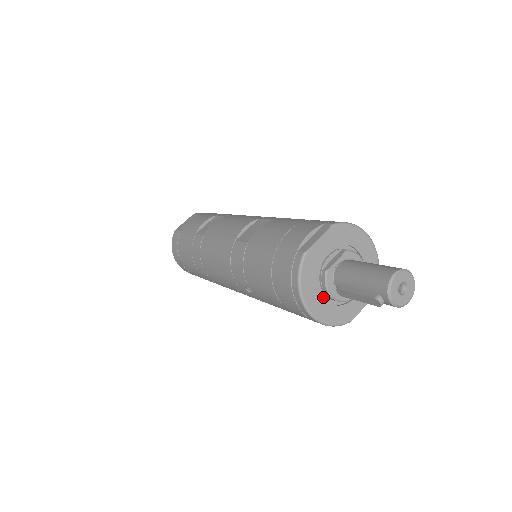
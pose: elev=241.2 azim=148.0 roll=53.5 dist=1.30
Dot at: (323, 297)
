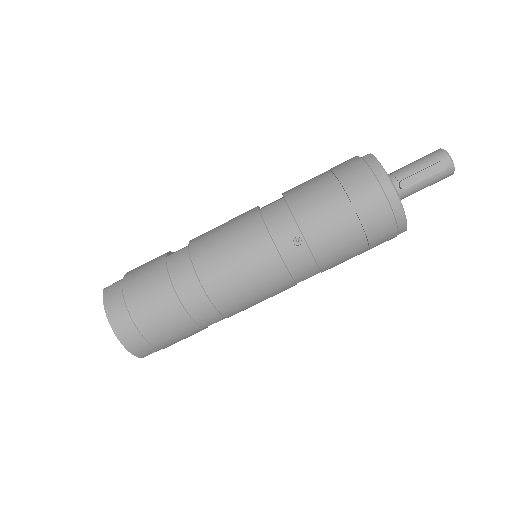
Dot at: occluded
